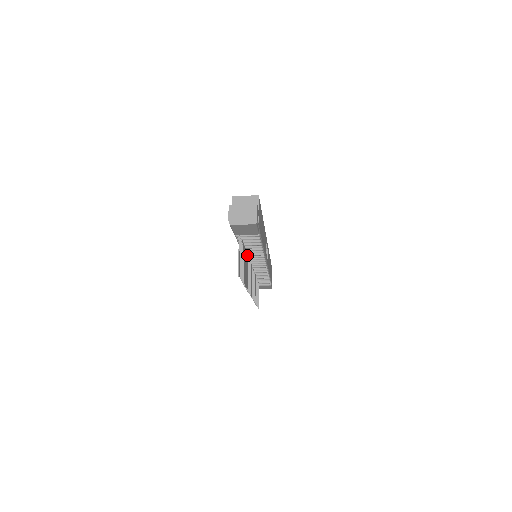
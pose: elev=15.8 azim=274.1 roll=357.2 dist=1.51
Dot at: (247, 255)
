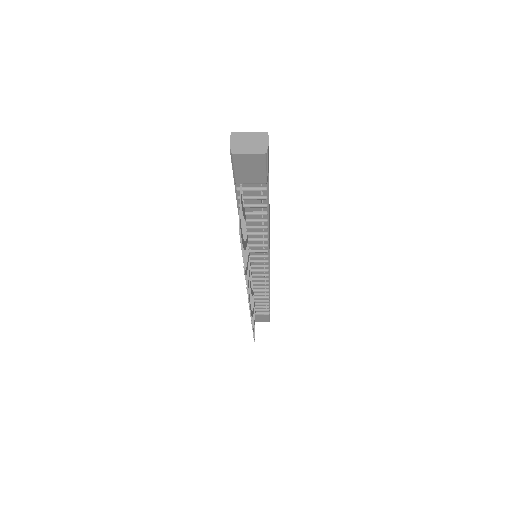
Dot at: (247, 239)
